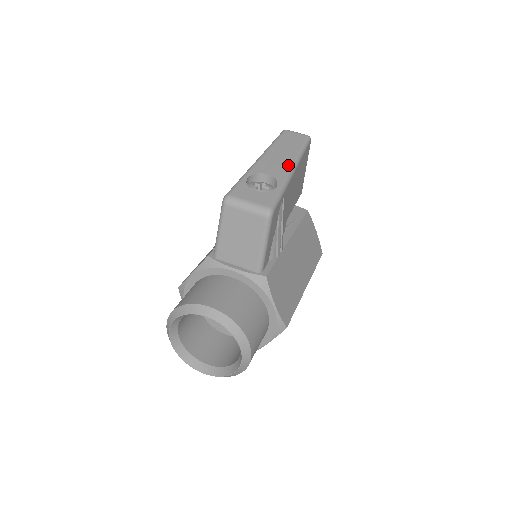
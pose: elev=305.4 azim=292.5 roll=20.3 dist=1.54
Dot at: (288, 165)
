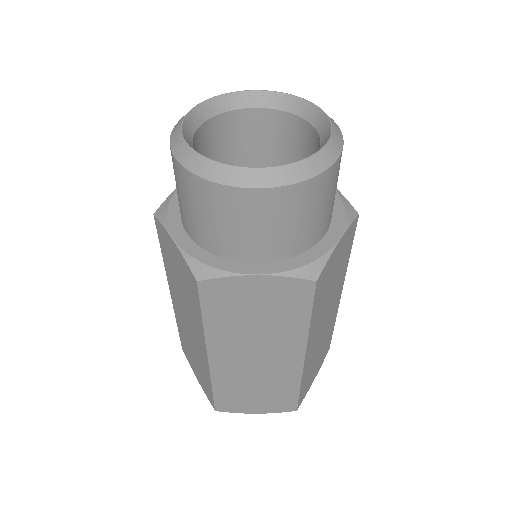
Dot at: occluded
